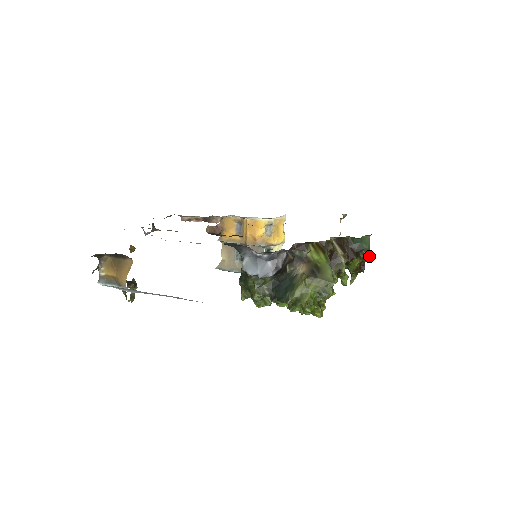
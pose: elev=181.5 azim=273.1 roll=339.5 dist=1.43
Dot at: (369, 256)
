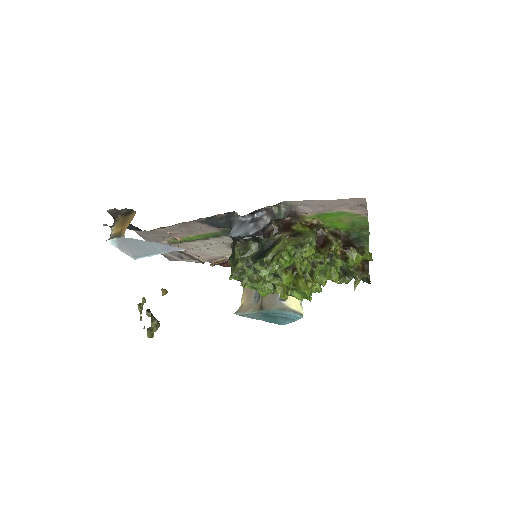
Dot at: (368, 249)
